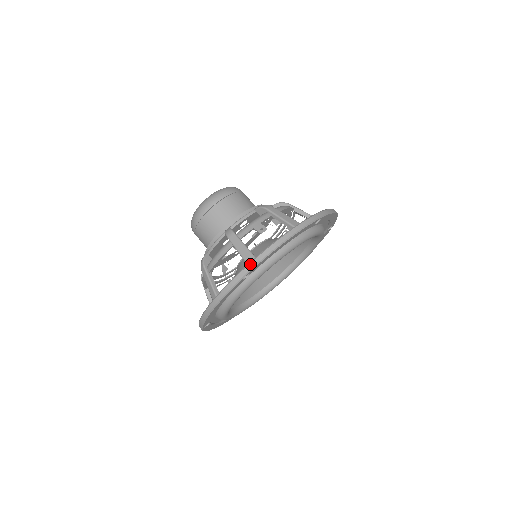
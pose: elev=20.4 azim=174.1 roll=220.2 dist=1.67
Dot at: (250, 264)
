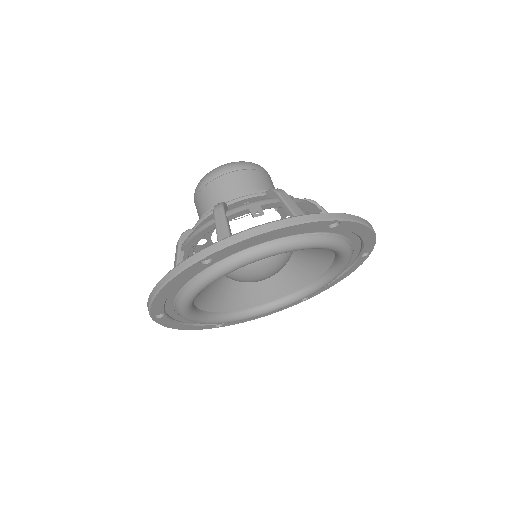
Dot at: (214, 244)
